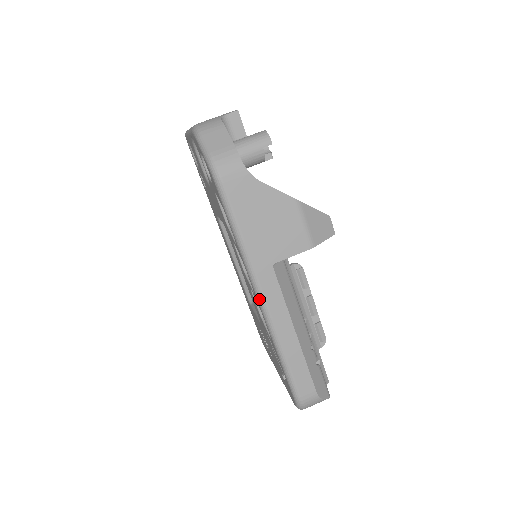
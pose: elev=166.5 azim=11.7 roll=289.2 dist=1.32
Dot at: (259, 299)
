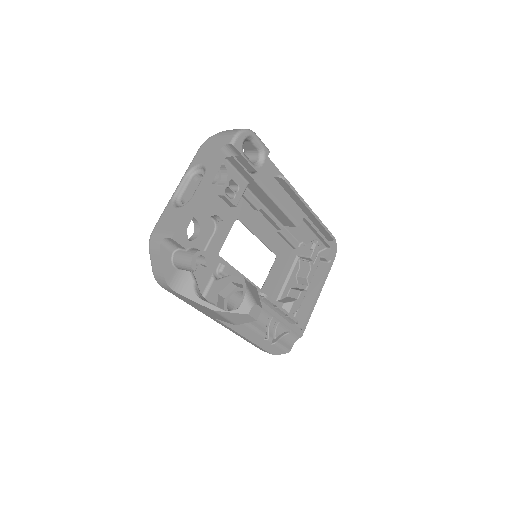
Dot at: occluded
